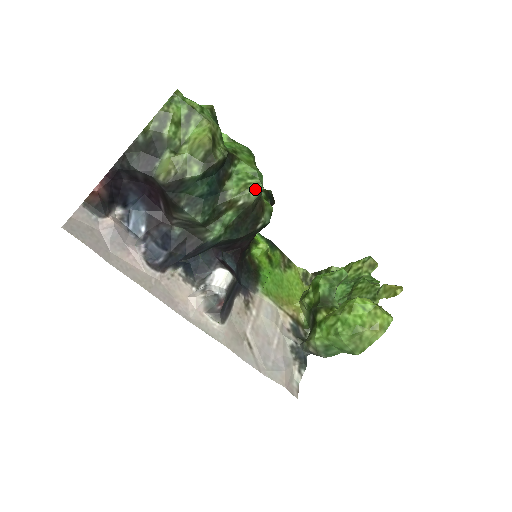
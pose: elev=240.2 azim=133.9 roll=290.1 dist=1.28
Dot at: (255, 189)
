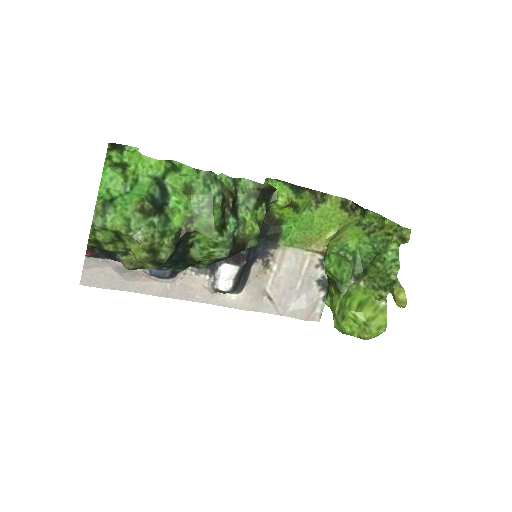
Dot at: (220, 256)
